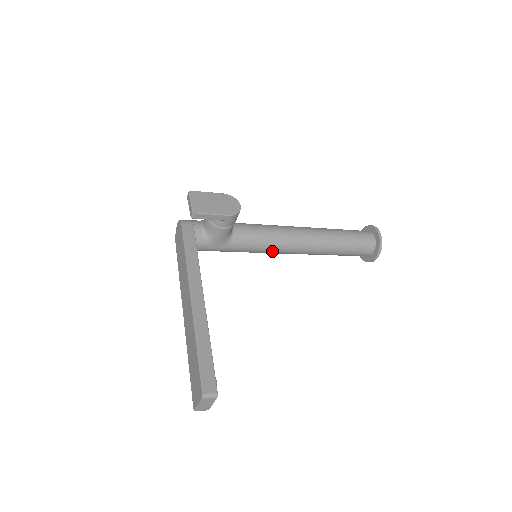
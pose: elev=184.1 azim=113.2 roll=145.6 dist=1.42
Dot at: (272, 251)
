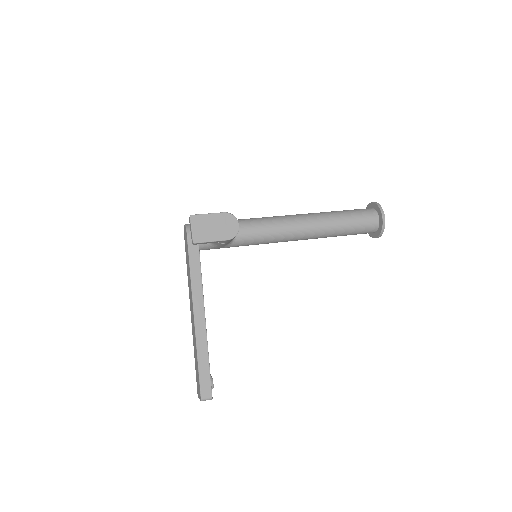
Dot at: occluded
